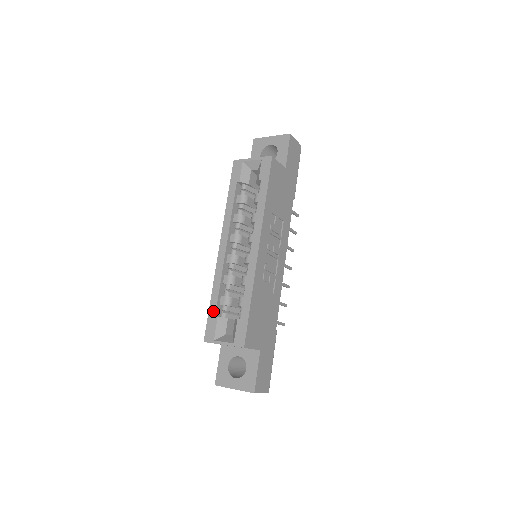
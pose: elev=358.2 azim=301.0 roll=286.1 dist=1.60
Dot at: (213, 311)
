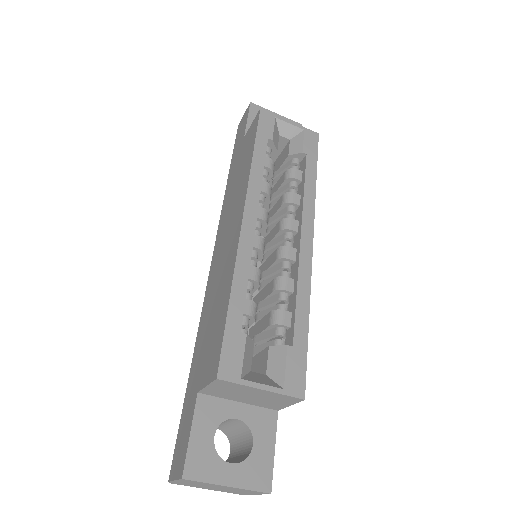
Dot at: (237, 321)
